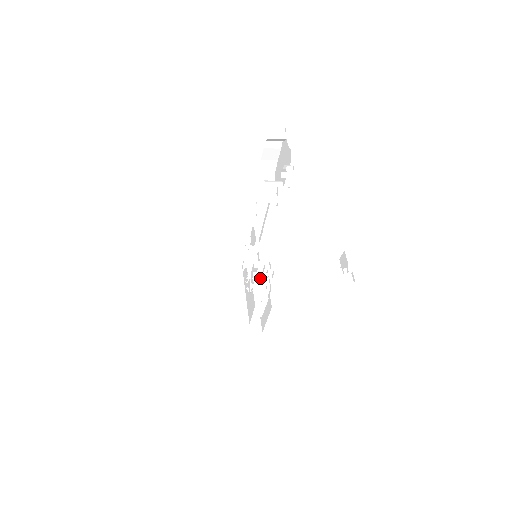
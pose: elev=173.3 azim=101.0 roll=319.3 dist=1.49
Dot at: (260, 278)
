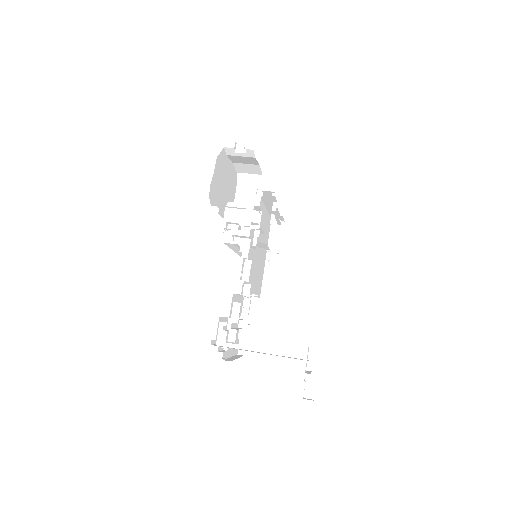
Dot at: (232, 311)
